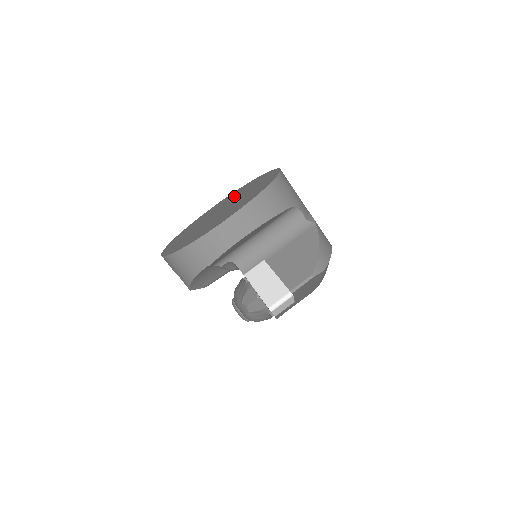
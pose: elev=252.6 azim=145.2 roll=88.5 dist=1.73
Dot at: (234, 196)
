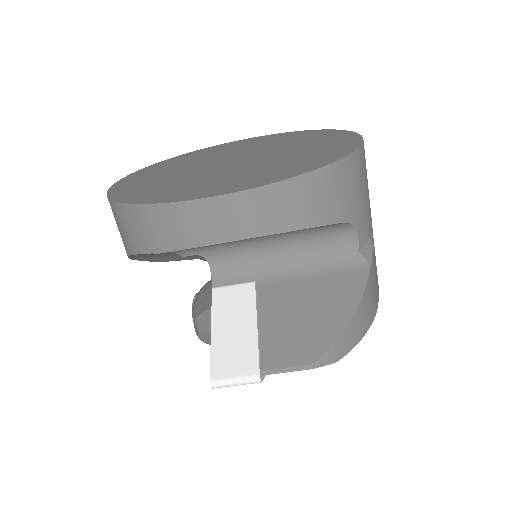
Dot at: (273, 143)
